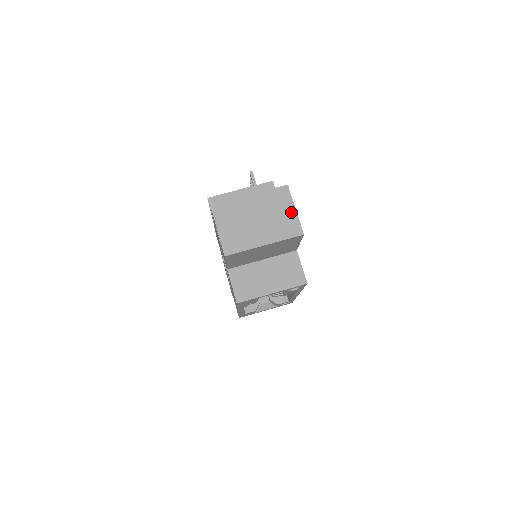
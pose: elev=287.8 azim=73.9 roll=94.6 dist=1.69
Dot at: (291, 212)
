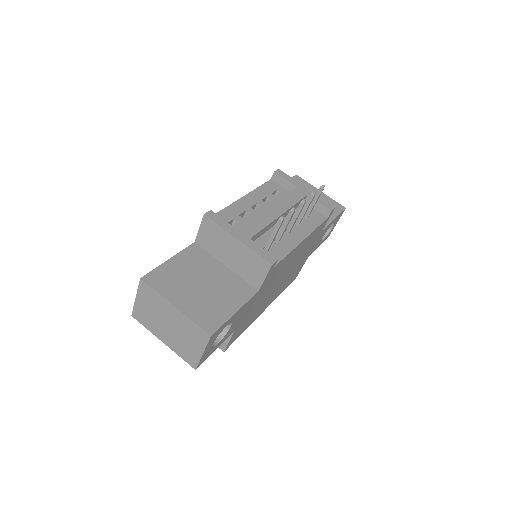
Dot at: (198, 351)
